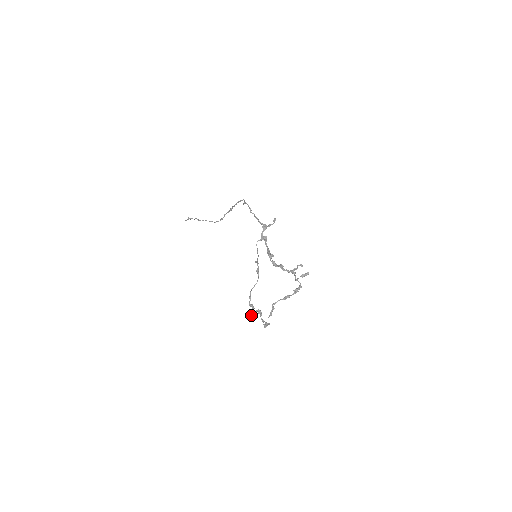
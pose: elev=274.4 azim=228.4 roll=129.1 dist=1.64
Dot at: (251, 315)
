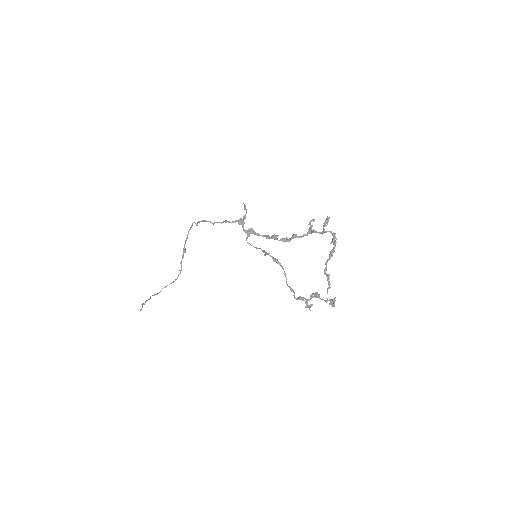
Dot at: (308, 307)
